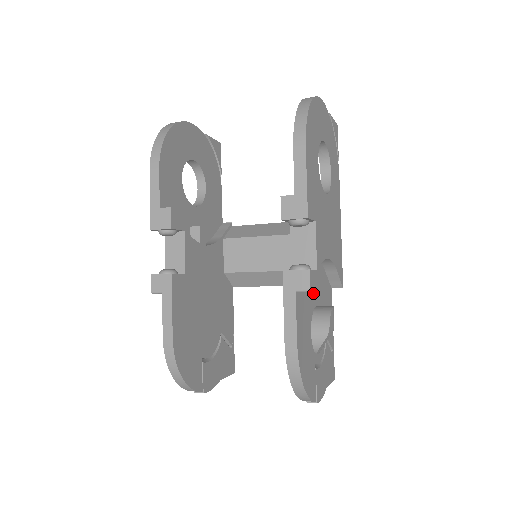
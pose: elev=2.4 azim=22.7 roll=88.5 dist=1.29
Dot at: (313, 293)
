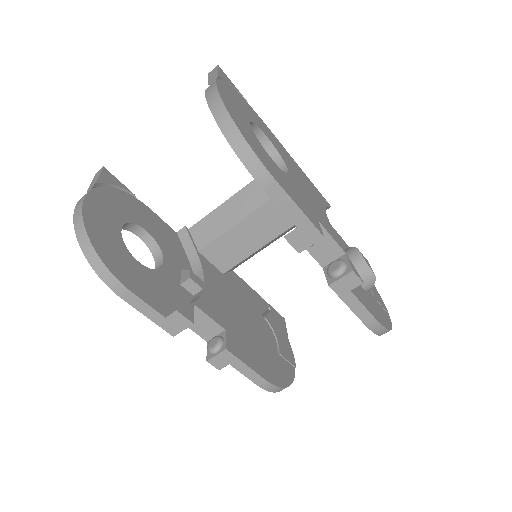
Dot at: occluded
